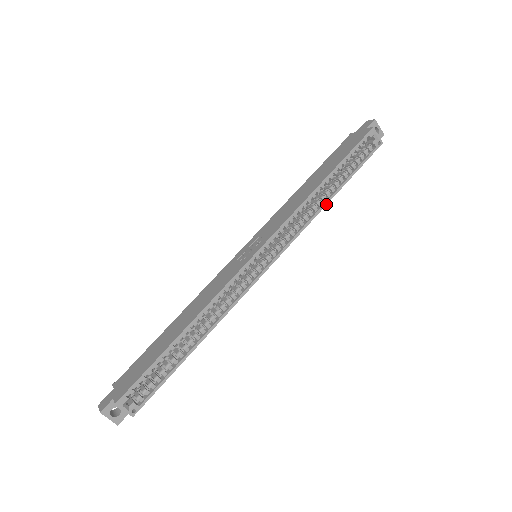
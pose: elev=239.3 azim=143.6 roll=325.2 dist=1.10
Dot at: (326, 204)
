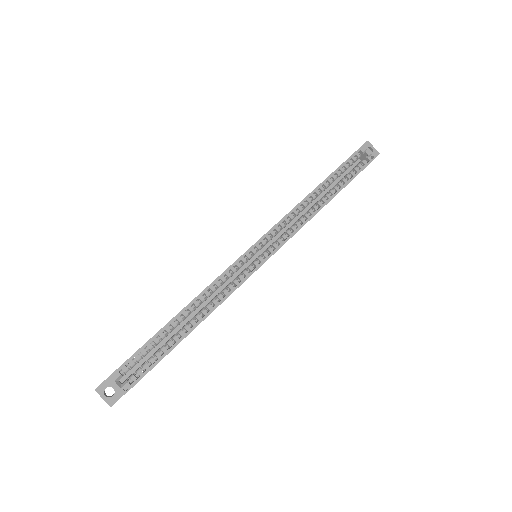
Dot at: (322, 207)
